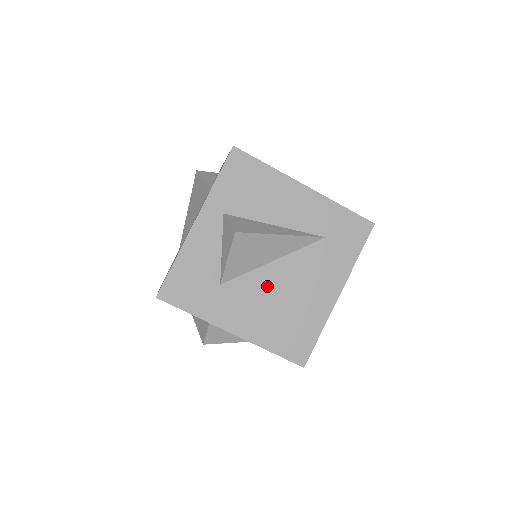
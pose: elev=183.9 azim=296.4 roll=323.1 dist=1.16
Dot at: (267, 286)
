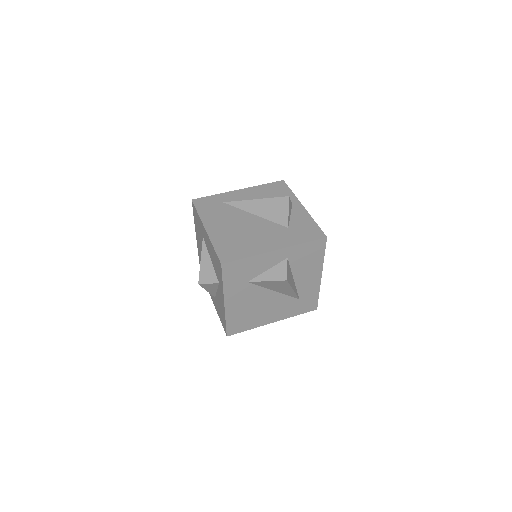
Dot at: (260, 298)
